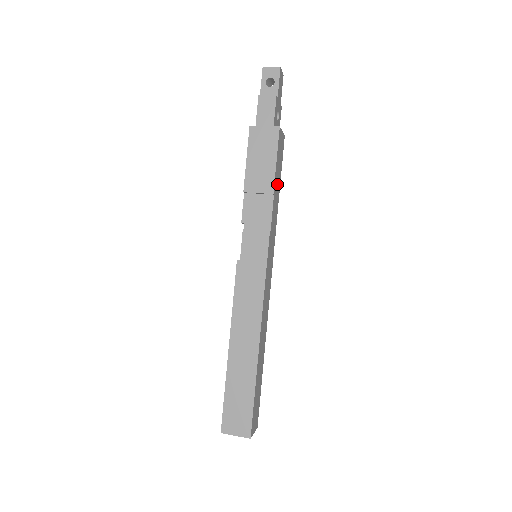
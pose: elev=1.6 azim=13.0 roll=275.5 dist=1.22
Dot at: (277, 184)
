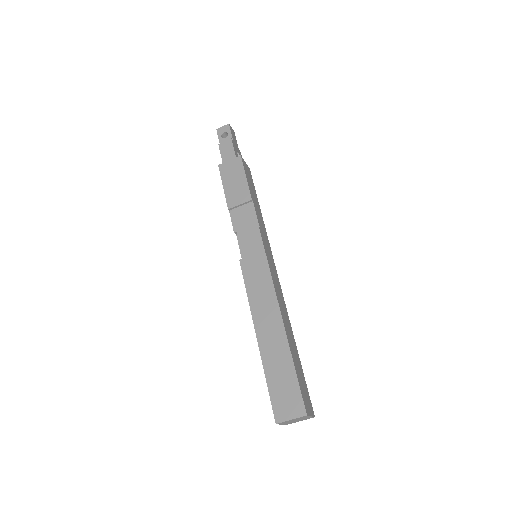
Dot at: (254, 197)
